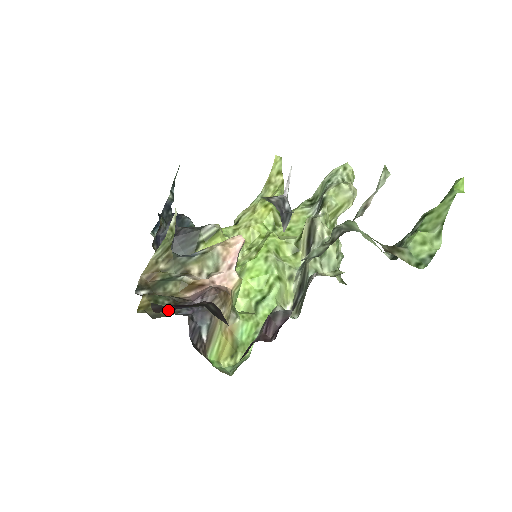
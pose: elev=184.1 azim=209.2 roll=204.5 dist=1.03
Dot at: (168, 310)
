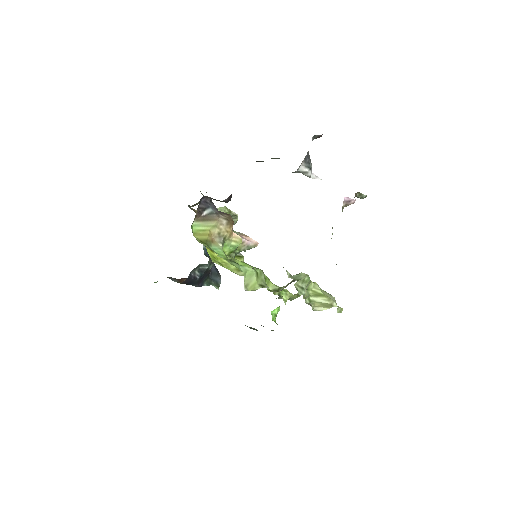
Dot at: occluded
